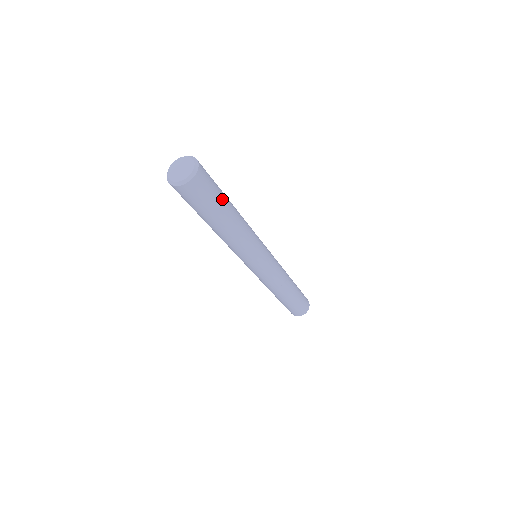
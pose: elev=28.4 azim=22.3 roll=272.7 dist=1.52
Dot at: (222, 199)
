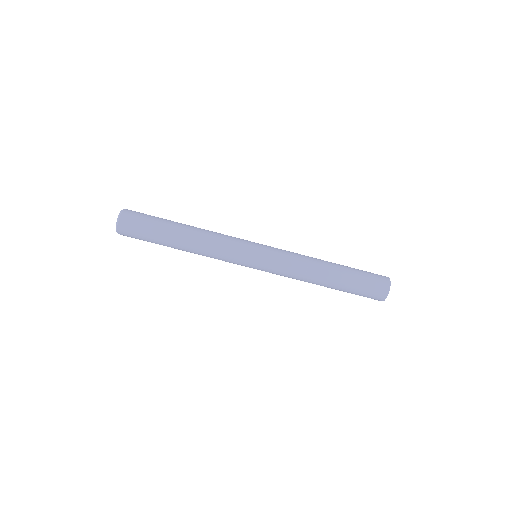
Dot at: occluded
